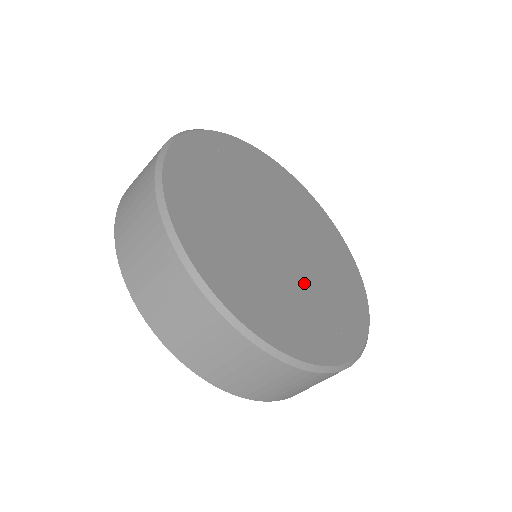
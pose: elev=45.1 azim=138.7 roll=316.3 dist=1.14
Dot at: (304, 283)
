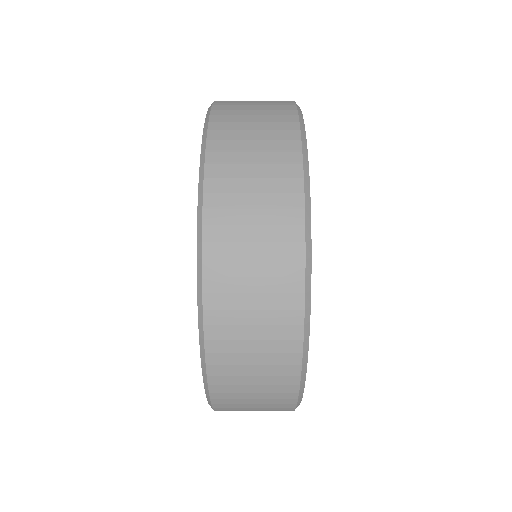
Dot at: occluded
